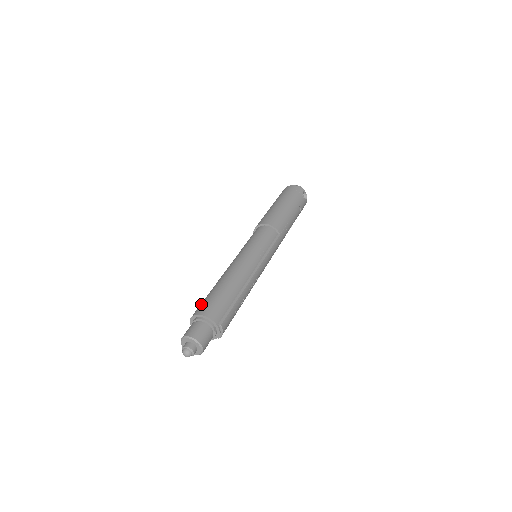
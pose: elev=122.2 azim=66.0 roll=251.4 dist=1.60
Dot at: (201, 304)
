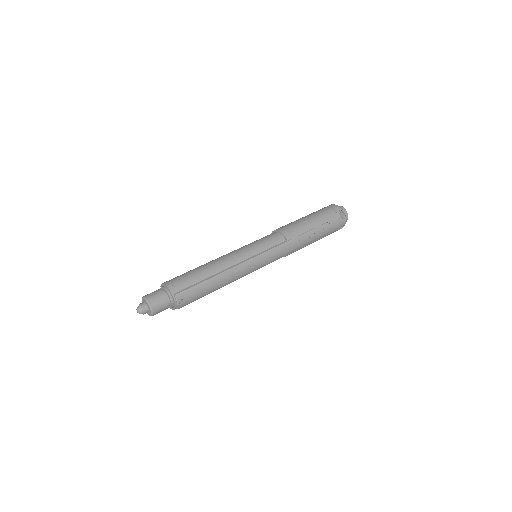
Dot at: occluded
